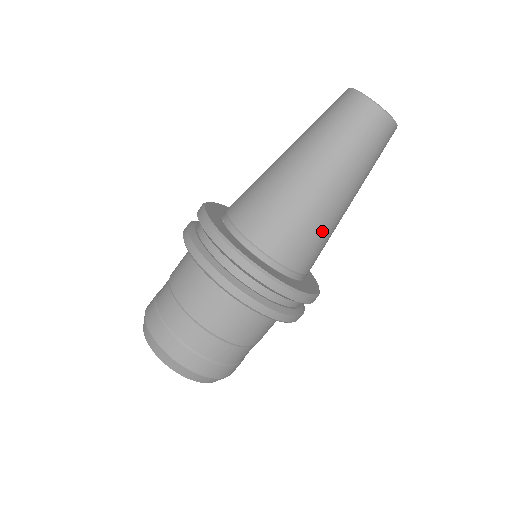
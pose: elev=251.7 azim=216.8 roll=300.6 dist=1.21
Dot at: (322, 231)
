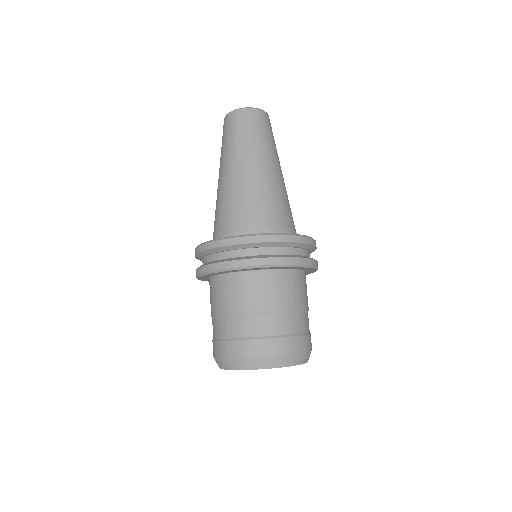
Dot at: (258, 194)
